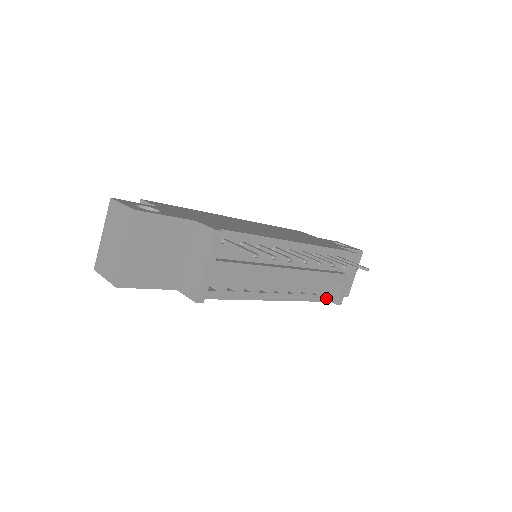
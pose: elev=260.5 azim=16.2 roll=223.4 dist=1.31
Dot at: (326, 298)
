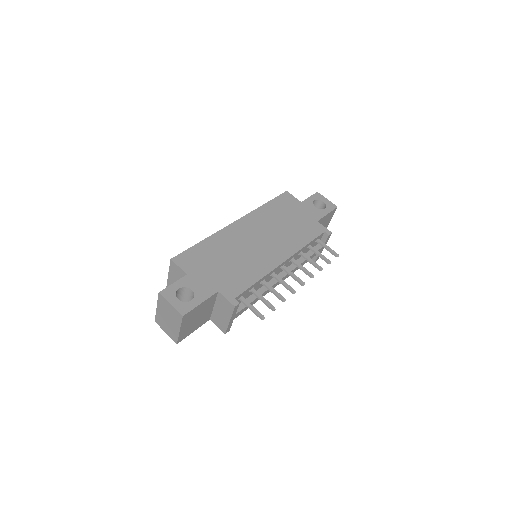
Dot at: occluded
